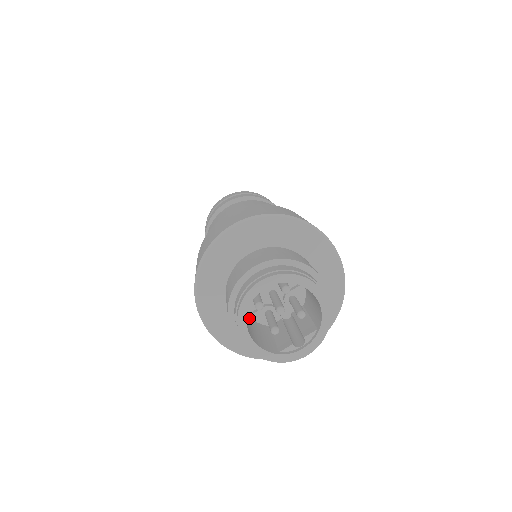
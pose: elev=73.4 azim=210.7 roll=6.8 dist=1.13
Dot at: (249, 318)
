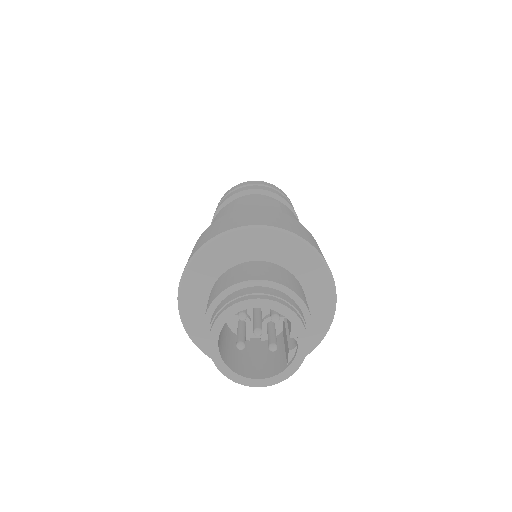
Dot at: (260, 345)
